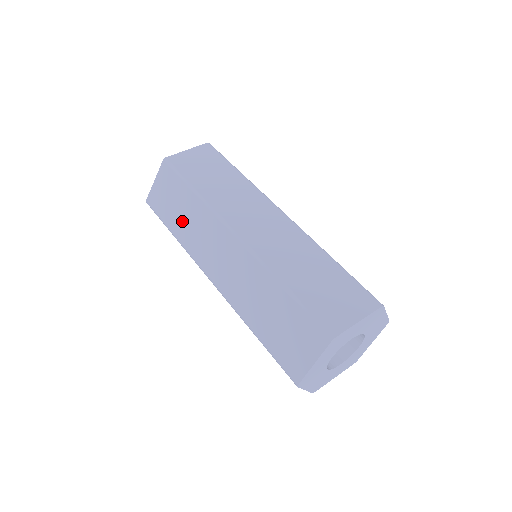
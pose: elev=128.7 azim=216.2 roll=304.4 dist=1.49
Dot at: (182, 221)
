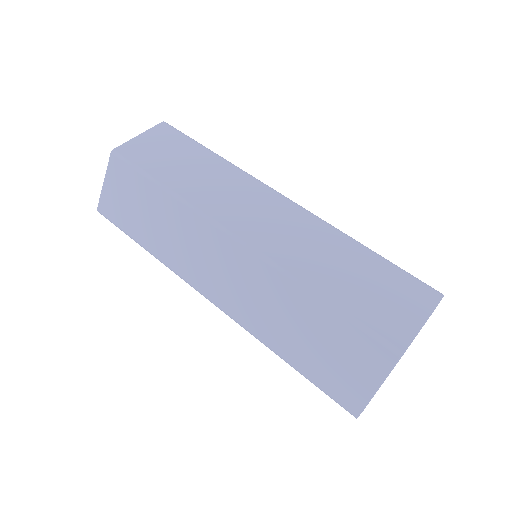
Dot at: (187, 175)
